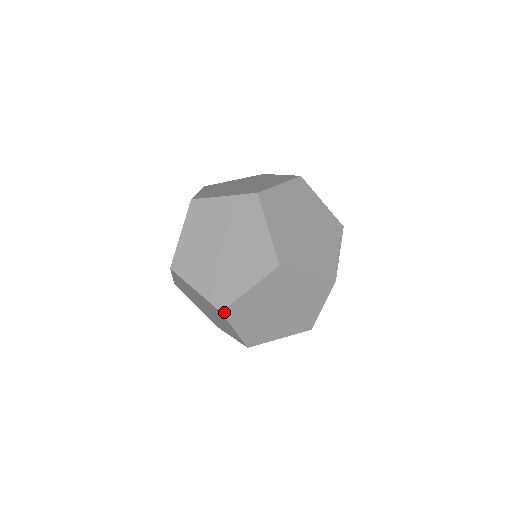
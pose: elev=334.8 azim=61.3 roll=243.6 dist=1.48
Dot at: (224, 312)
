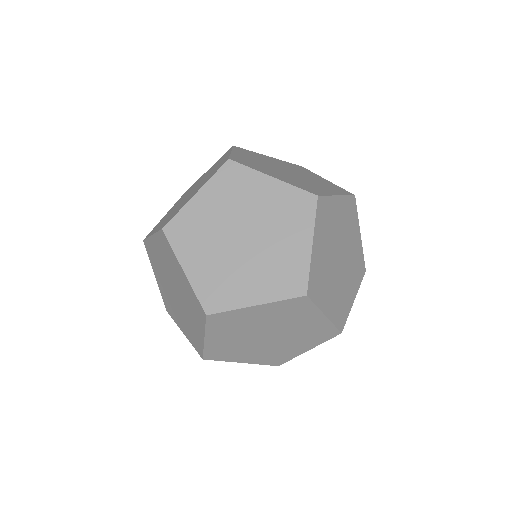
Dot at: (166, 230)
